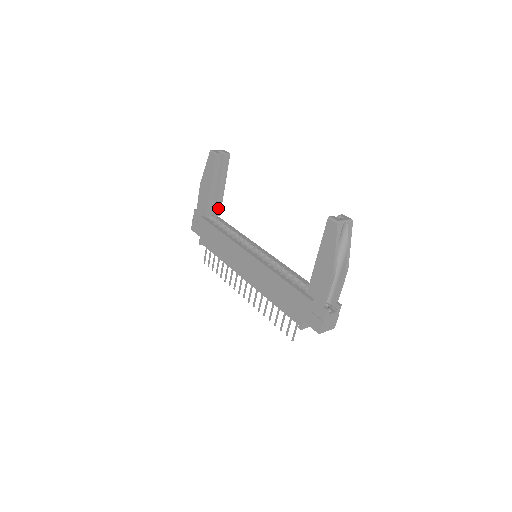
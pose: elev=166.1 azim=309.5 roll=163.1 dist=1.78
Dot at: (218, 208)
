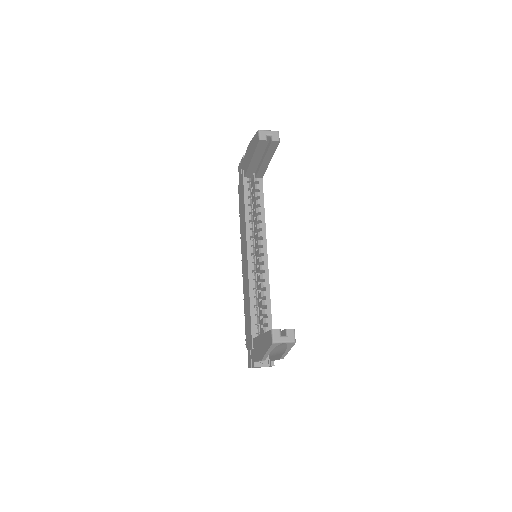
Dot at: (260, 173)
